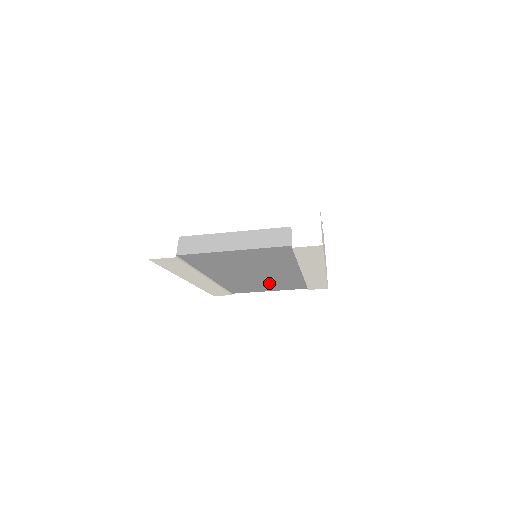
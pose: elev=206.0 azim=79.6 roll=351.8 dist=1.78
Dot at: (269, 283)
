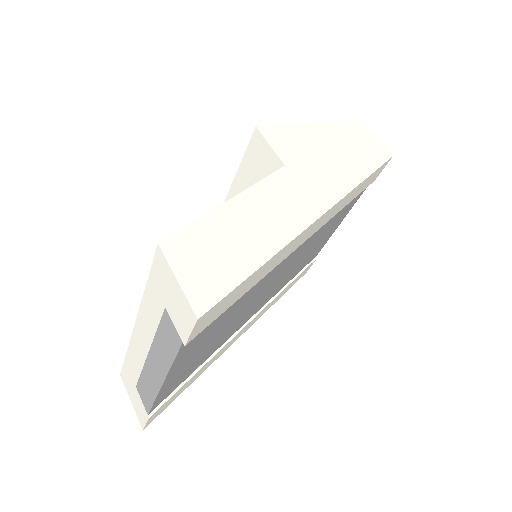
Dot at: (314, 244)
